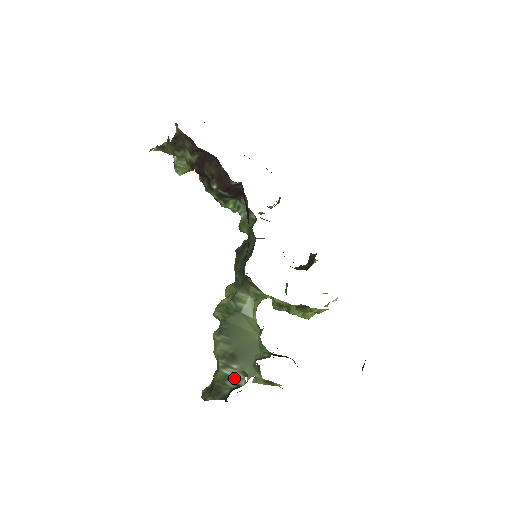
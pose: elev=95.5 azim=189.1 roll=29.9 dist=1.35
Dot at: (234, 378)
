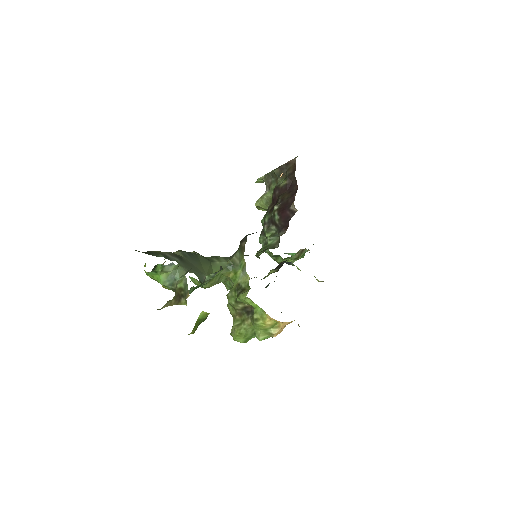
Dot at: (169, 257)
